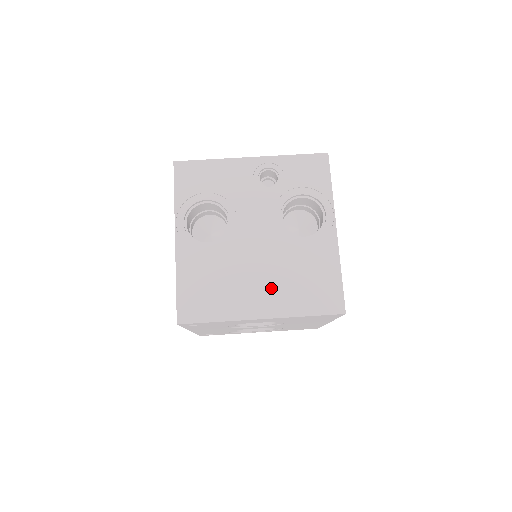
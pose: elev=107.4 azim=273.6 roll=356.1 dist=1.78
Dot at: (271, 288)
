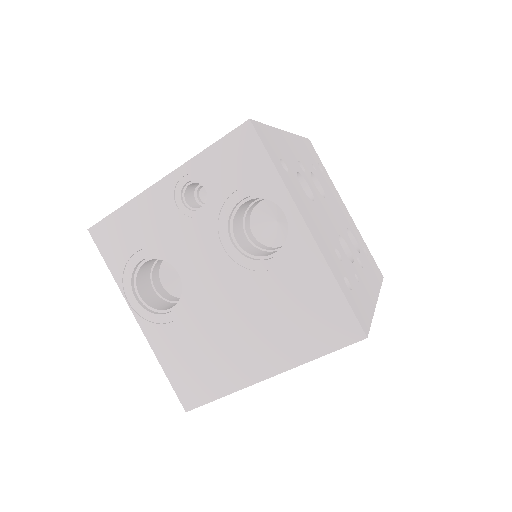
Dot at: (262, 338)
